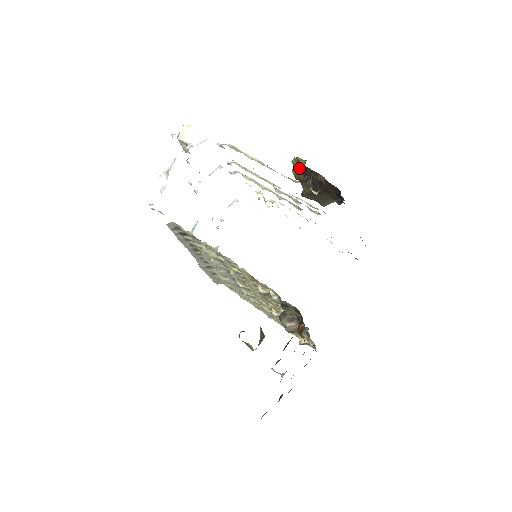
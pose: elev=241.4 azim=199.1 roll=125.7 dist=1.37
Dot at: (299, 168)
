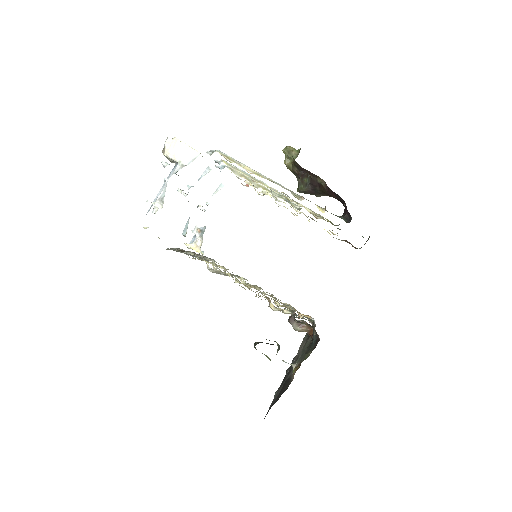
Dot at: (293, 163)
